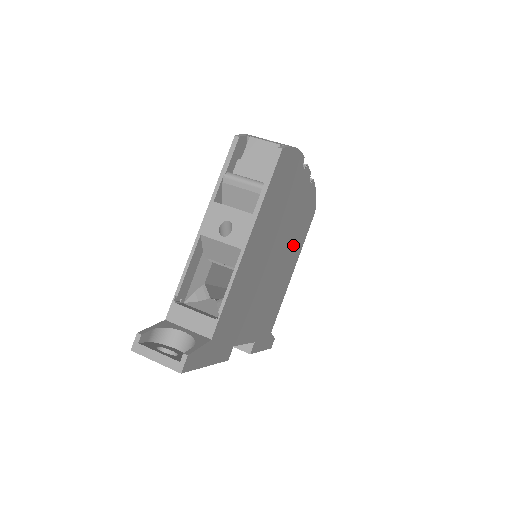
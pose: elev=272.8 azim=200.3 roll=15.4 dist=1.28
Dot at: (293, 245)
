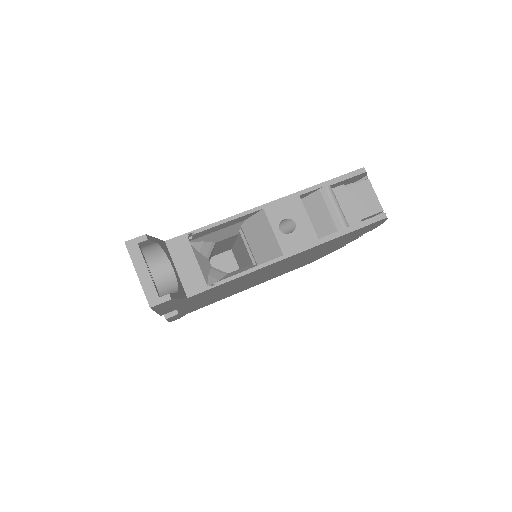
Dot at: occluded
